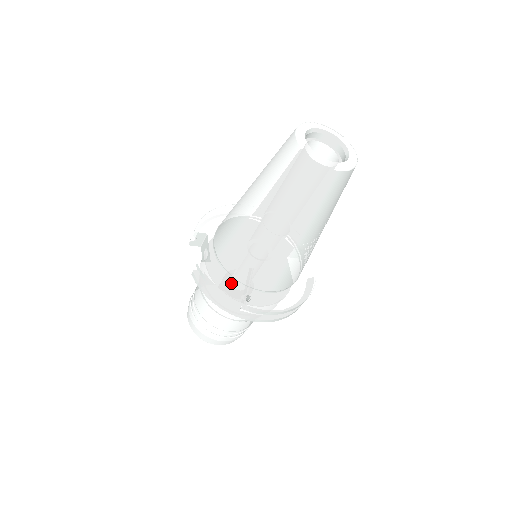
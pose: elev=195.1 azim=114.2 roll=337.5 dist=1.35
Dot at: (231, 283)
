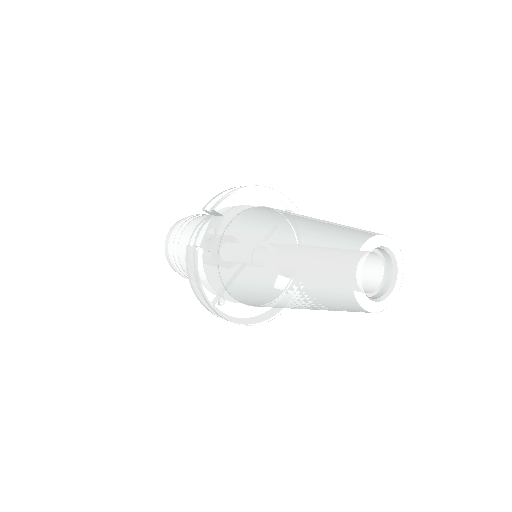
Dot at: (216, 282)
